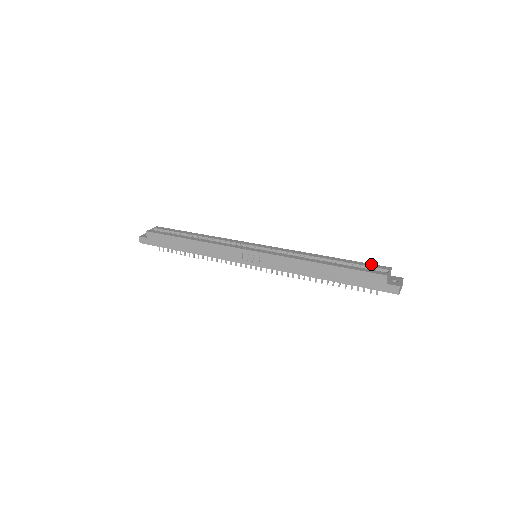
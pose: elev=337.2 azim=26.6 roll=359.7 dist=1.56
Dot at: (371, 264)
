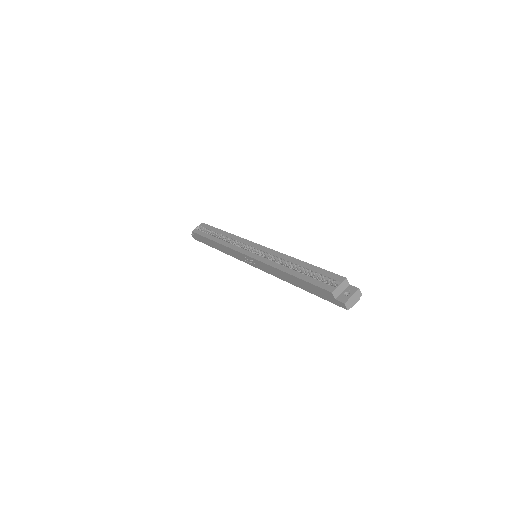
Dot at: (330, 273)
